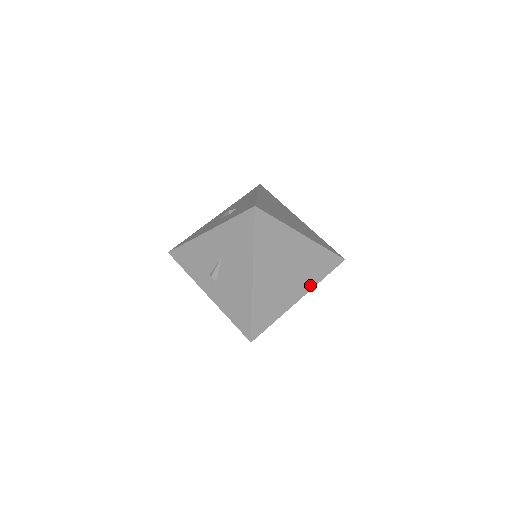
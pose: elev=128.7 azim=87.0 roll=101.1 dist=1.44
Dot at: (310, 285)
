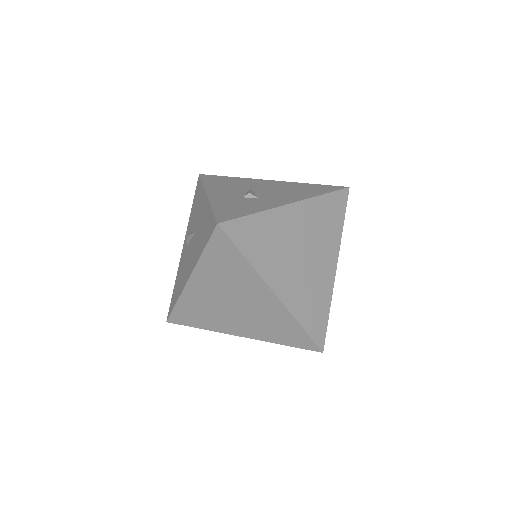
Dot at: (260, 336)
